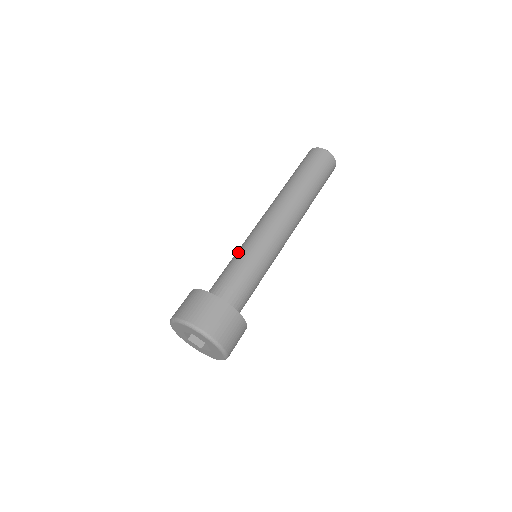
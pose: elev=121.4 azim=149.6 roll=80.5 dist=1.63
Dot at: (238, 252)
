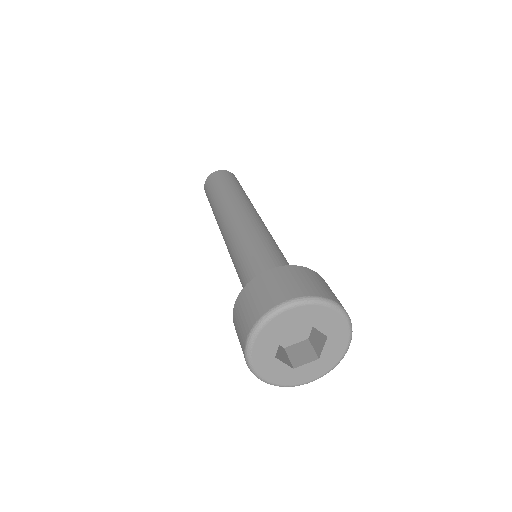
Dot at: (235, 264)
